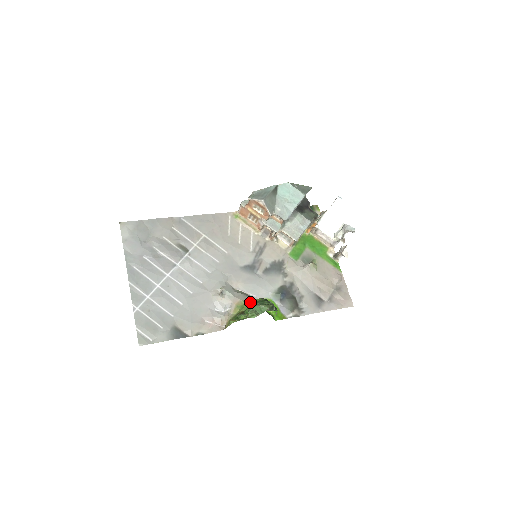
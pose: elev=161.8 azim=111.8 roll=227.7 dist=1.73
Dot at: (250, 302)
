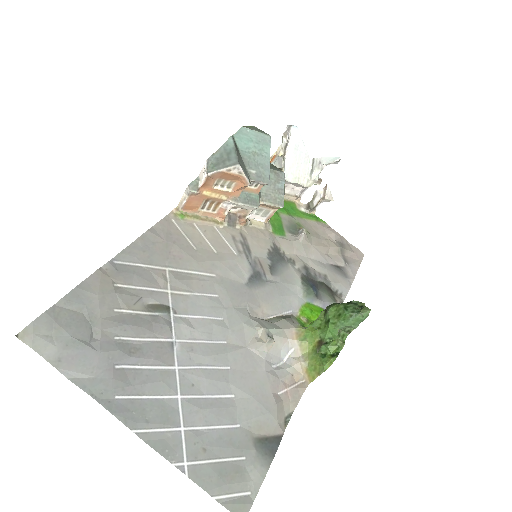
Dot at: (297, 323)
